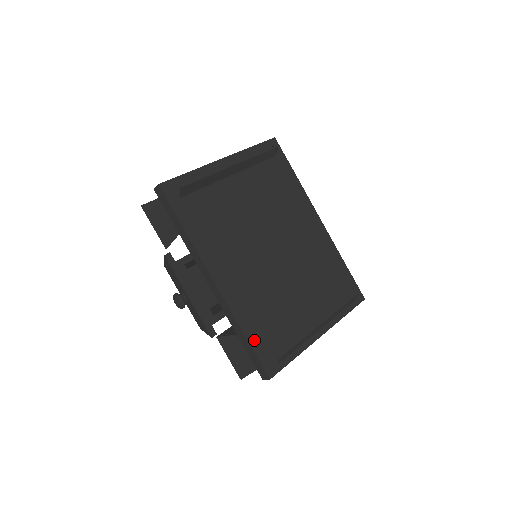
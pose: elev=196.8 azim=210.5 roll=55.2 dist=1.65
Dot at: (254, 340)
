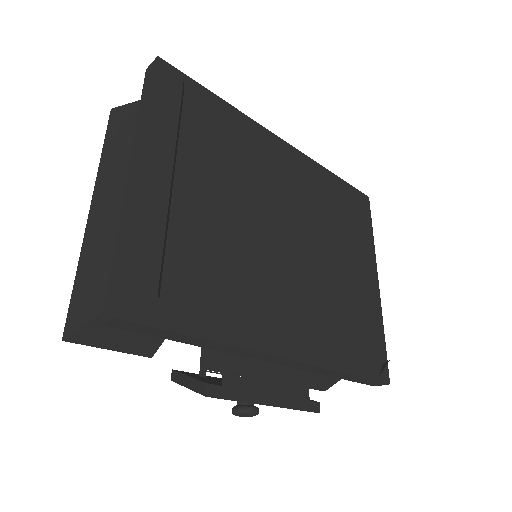
Dot at: (356, 367)
